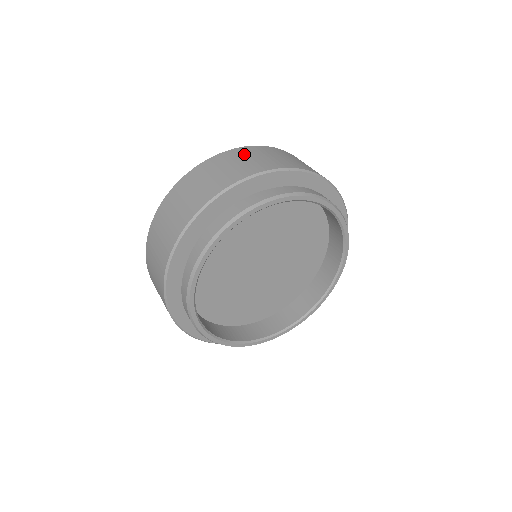
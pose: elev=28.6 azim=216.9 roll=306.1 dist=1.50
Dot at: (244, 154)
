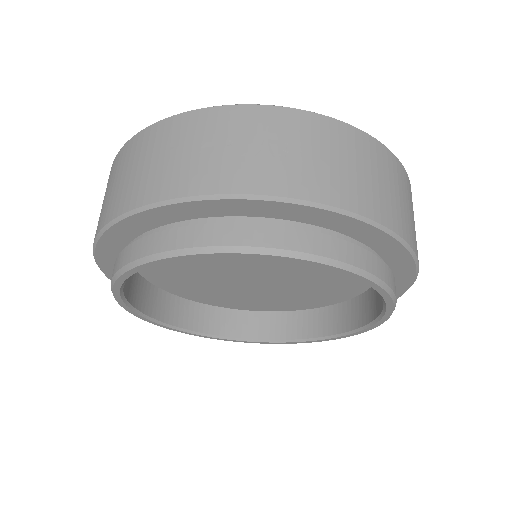
Dot at: (115, 171)
